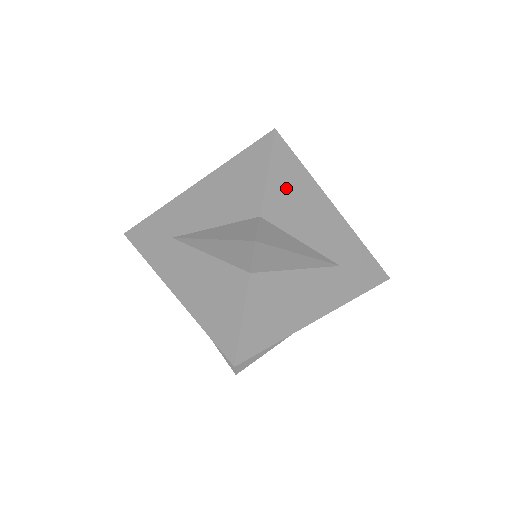
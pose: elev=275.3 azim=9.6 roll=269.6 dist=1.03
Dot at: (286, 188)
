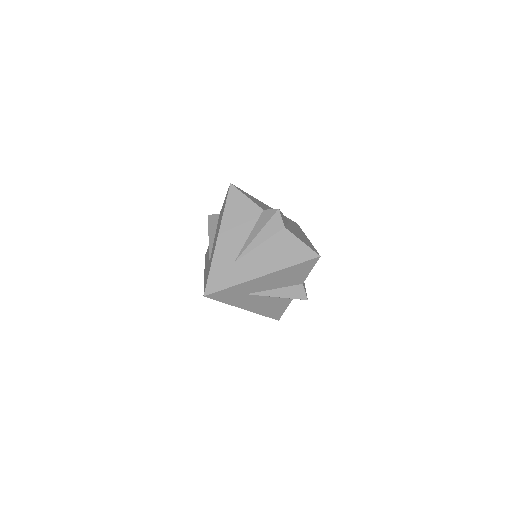
Dot at: occluded
